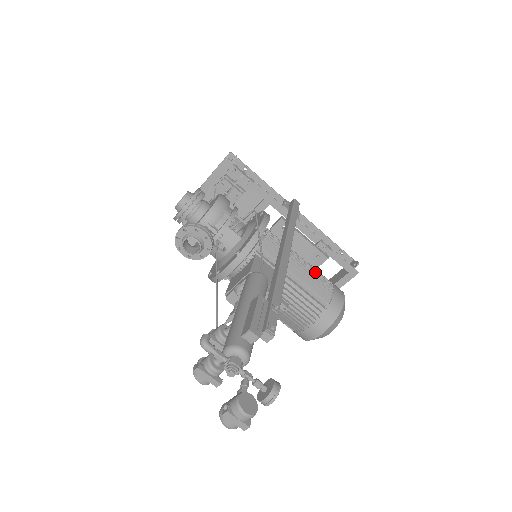
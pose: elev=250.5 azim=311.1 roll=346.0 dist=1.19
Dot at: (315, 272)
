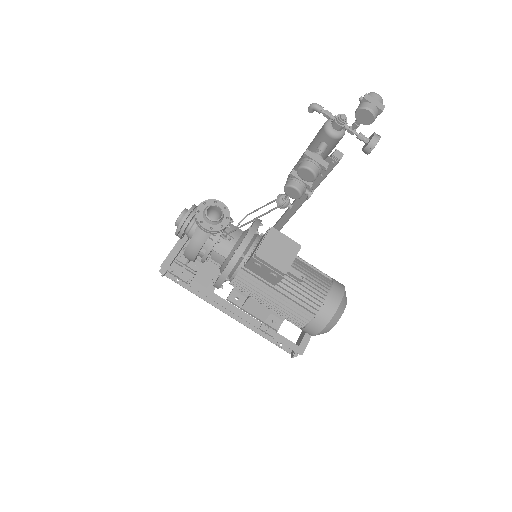
Dot at: occluded
